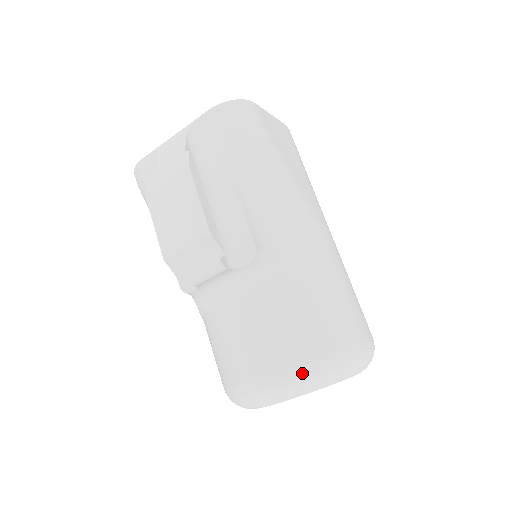
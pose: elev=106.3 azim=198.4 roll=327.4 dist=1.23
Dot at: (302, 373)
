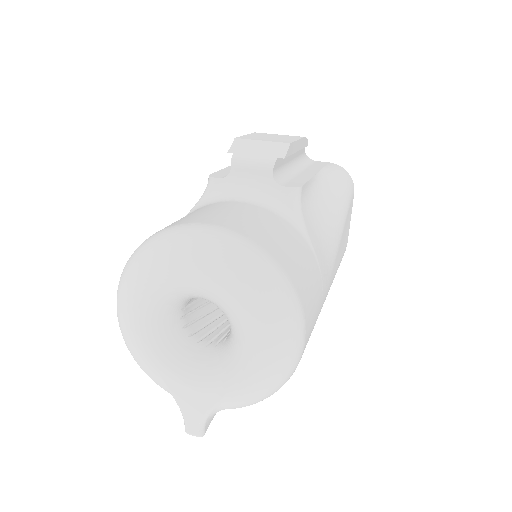
Dot at: (250, 249)
